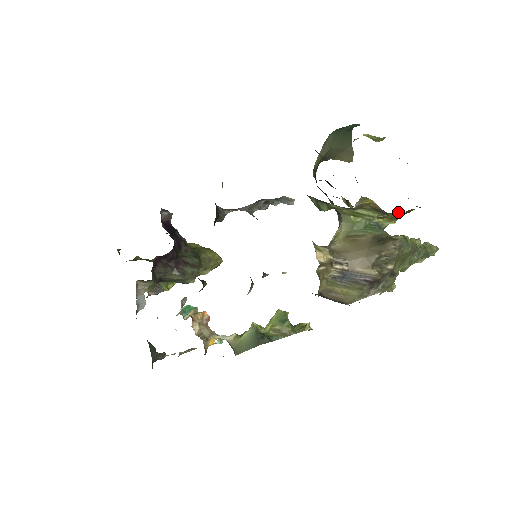
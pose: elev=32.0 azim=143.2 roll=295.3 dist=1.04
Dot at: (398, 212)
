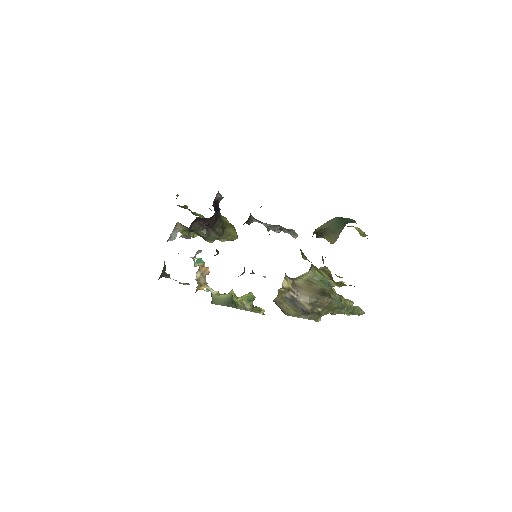
Dot at: (343, 283)
